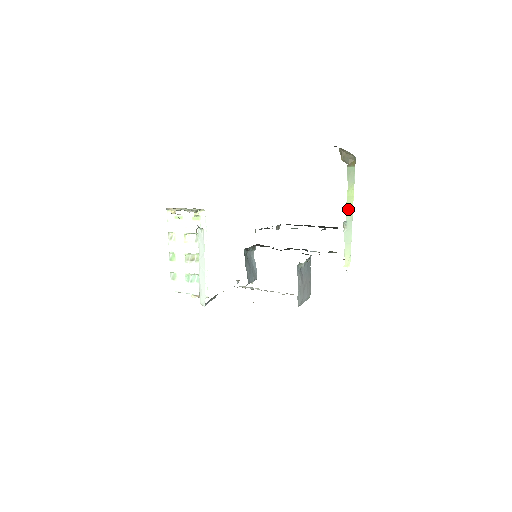
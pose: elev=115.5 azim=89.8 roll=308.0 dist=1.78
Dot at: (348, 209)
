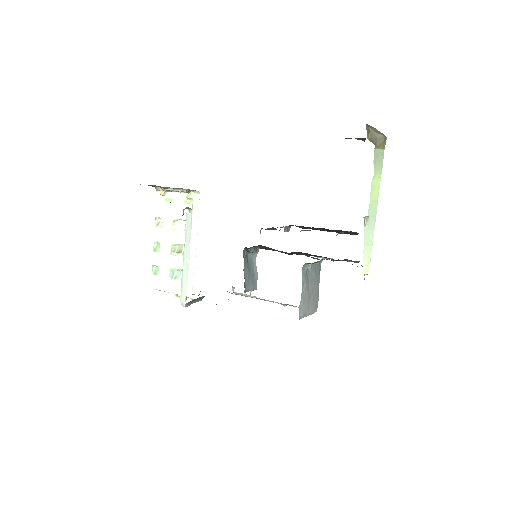
Dot at: (372, 201)
